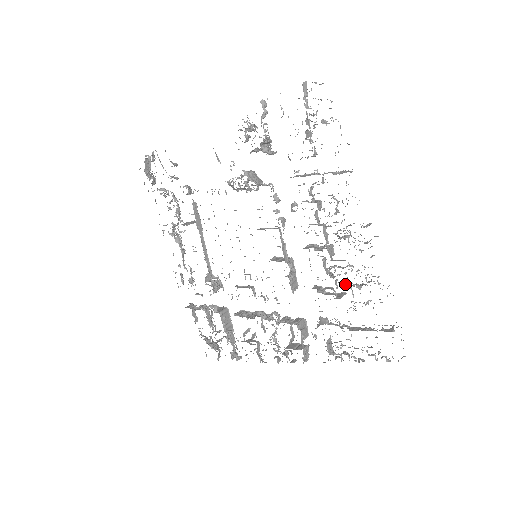
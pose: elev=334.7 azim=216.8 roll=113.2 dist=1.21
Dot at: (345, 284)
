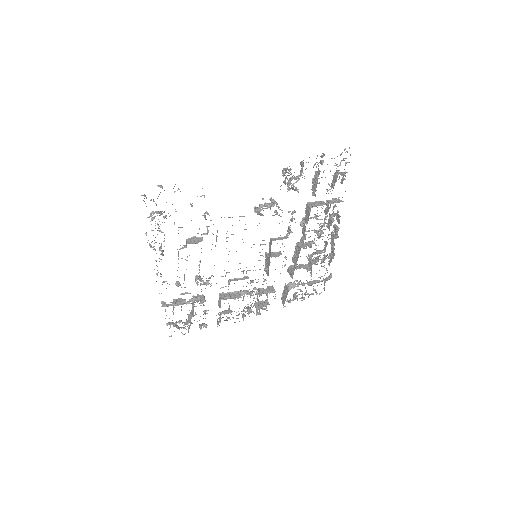
Dot at: occluded
